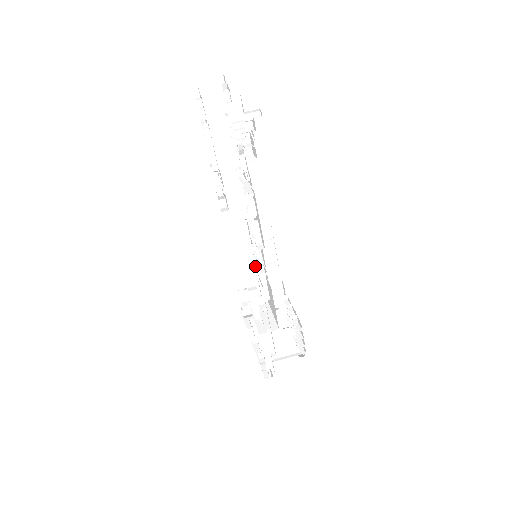
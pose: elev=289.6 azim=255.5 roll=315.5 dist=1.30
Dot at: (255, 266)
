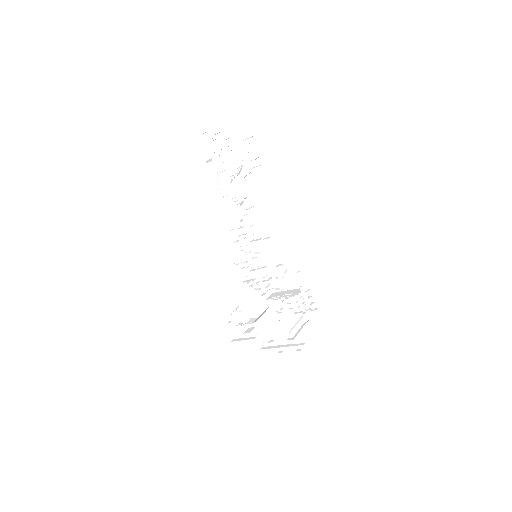
Dot at: (242, 281)
